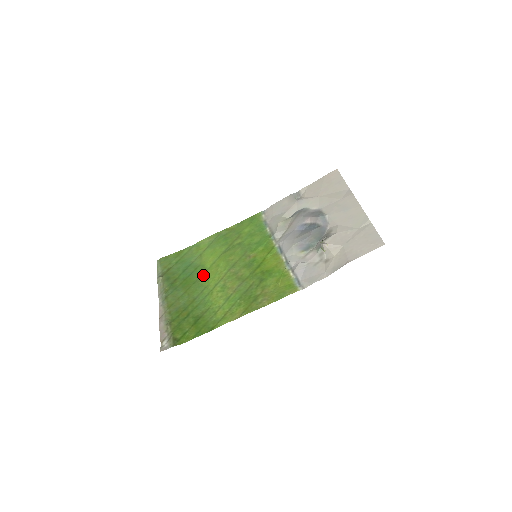
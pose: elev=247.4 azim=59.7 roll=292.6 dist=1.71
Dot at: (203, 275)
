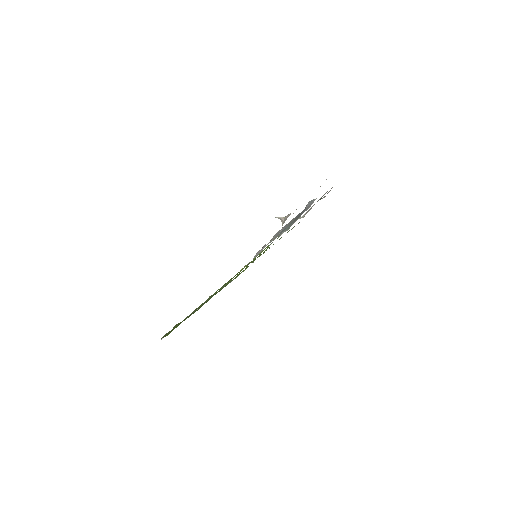
Dot at: occluded
